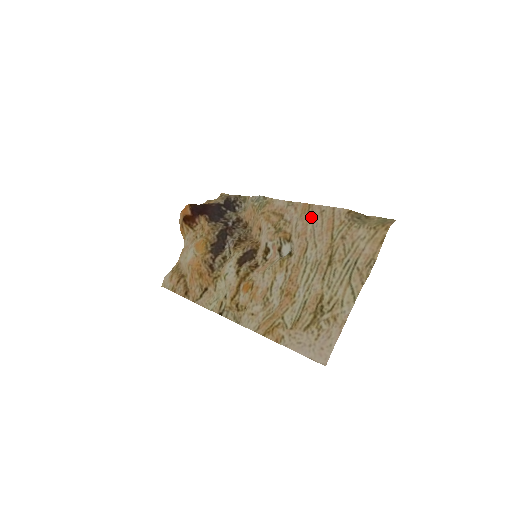
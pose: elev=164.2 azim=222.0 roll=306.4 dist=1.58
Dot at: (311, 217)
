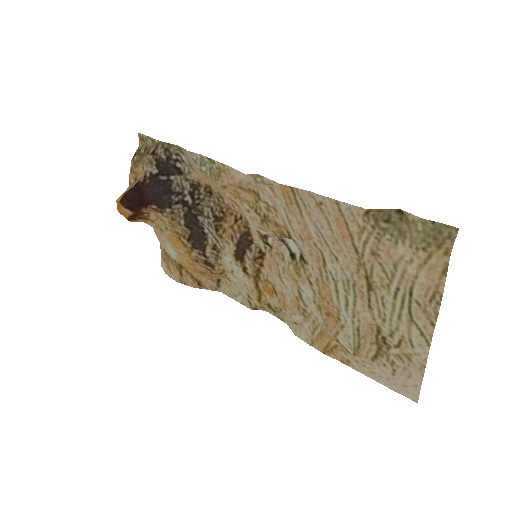
Dot at: (306, 213)
